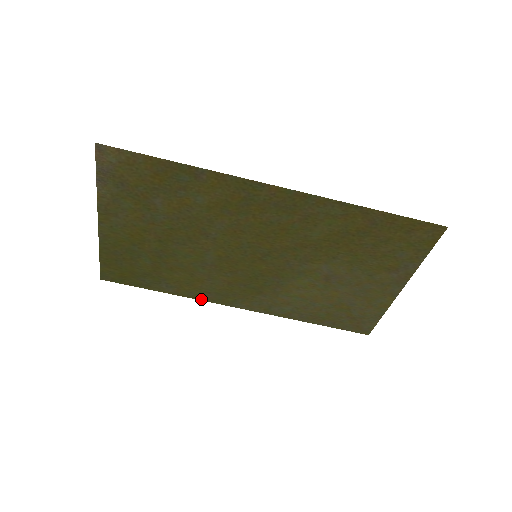
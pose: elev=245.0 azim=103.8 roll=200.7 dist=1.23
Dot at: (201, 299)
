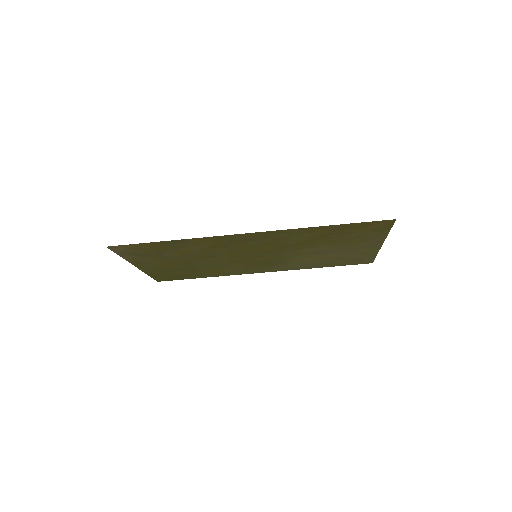
Dot at: occluded
